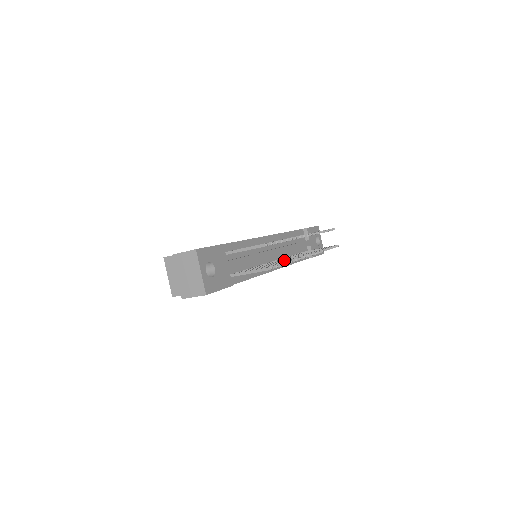
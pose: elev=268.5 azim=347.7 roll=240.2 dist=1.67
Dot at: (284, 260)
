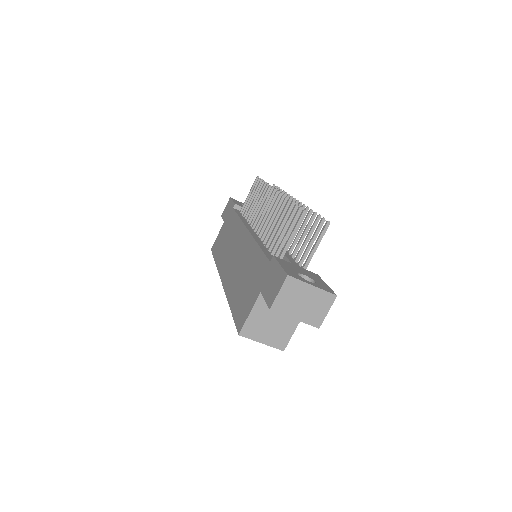
Dot at: occluded
